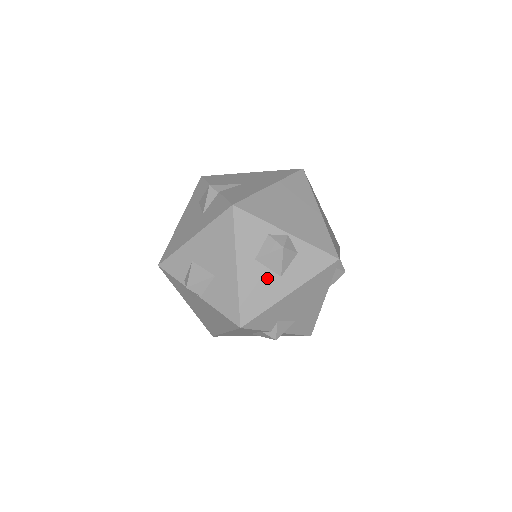
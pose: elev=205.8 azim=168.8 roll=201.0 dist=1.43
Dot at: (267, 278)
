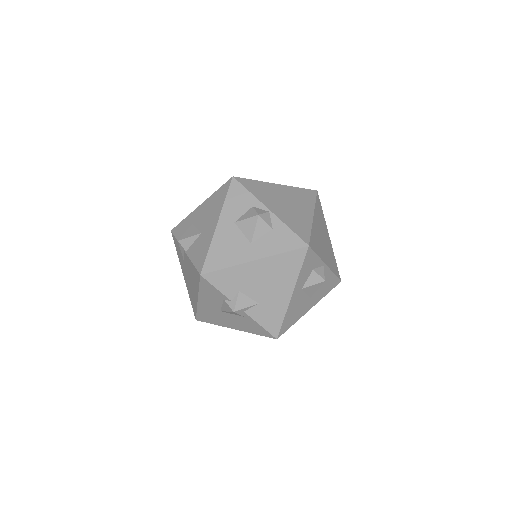
Dot at: (239, 241)
